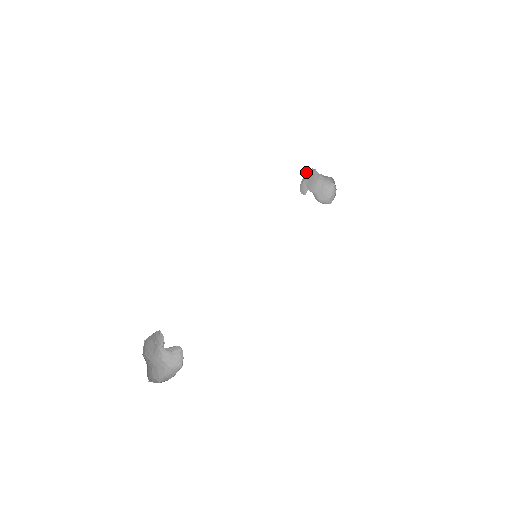
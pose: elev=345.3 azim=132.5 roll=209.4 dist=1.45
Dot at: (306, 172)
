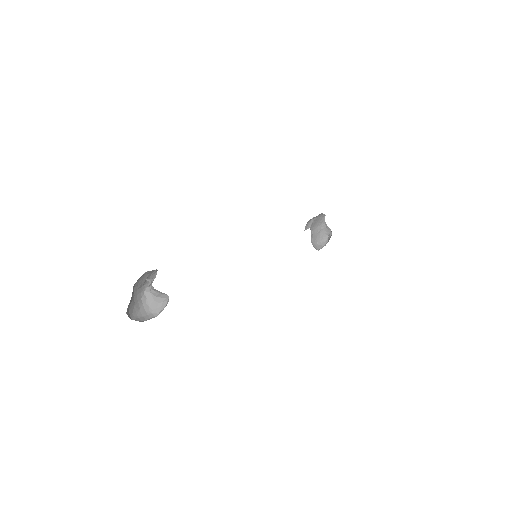
Dot at: occluded
